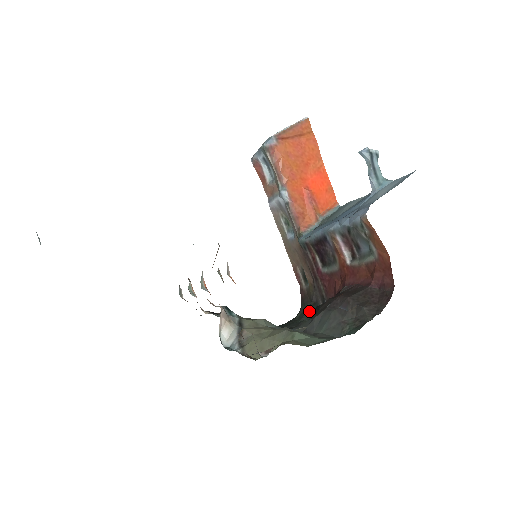
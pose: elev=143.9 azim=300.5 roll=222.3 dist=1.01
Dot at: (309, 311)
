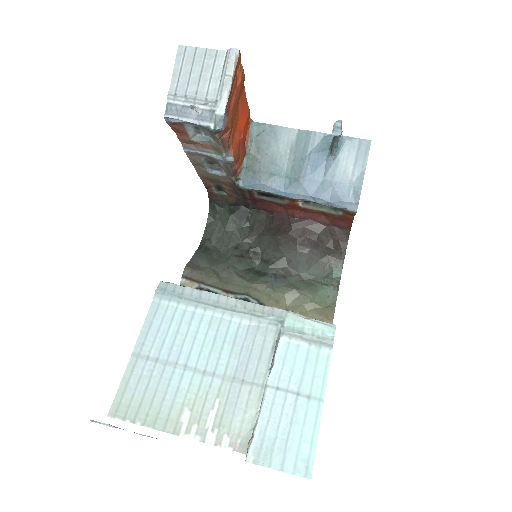
Dot at: (233, 215)
